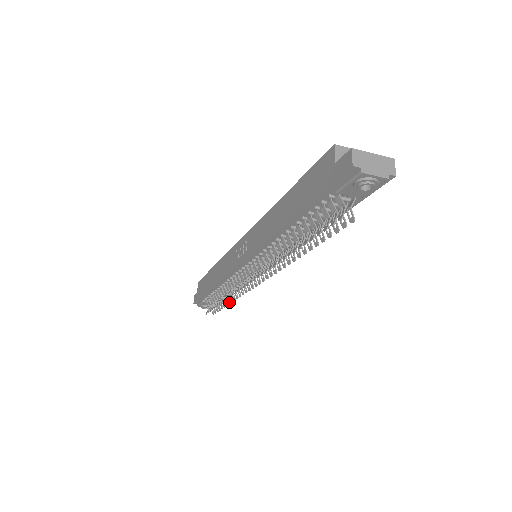
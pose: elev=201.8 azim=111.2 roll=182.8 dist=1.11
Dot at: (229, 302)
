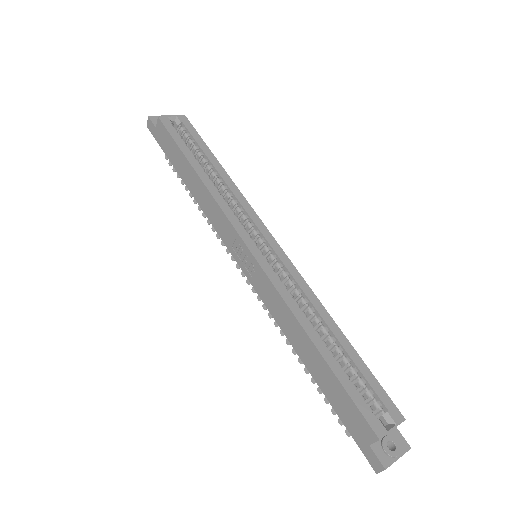
Dot at: occluded
